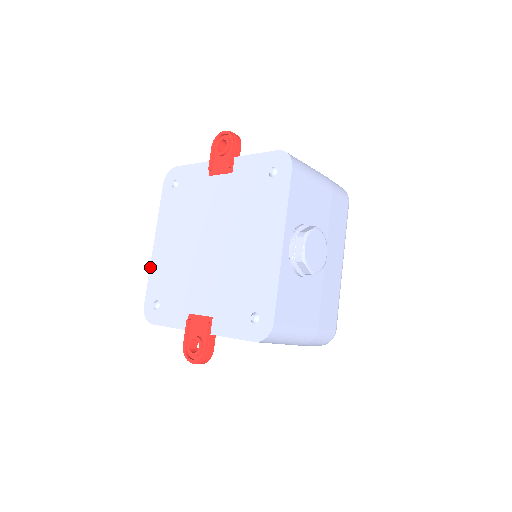
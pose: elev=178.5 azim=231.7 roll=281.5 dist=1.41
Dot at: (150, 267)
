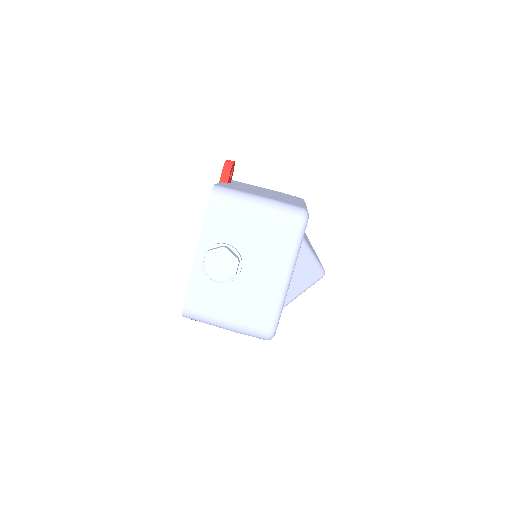
Dot at: occluded
